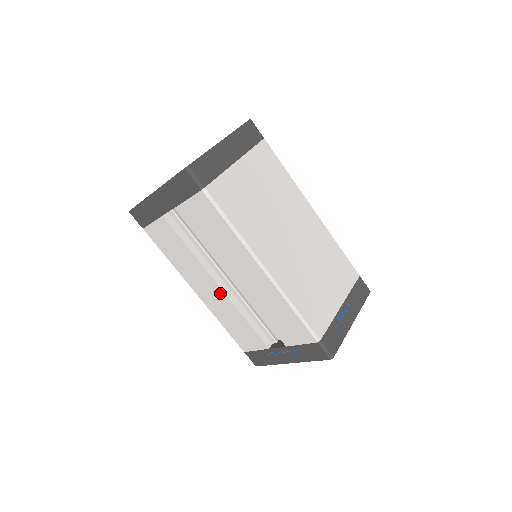
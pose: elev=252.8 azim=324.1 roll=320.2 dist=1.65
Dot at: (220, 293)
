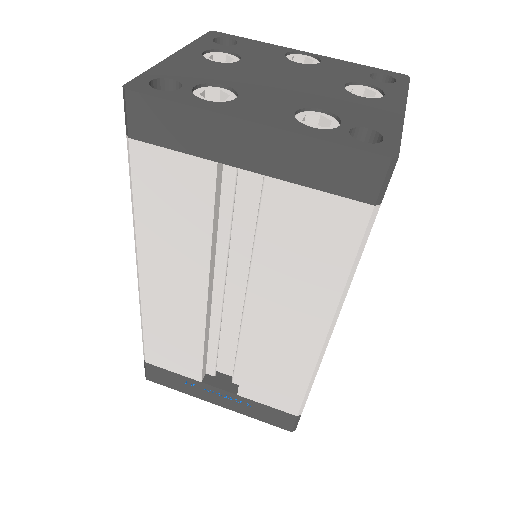
Dot at: (197, 304)
